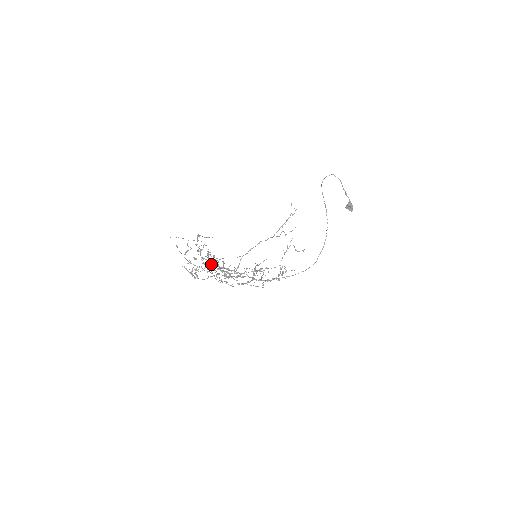
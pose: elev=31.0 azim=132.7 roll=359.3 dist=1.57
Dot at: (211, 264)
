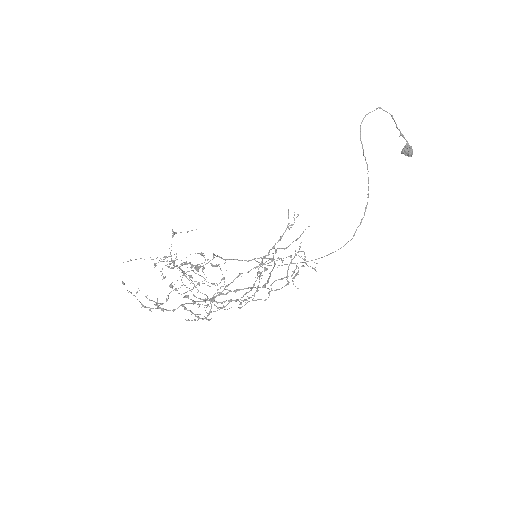
Dot at: occluded
